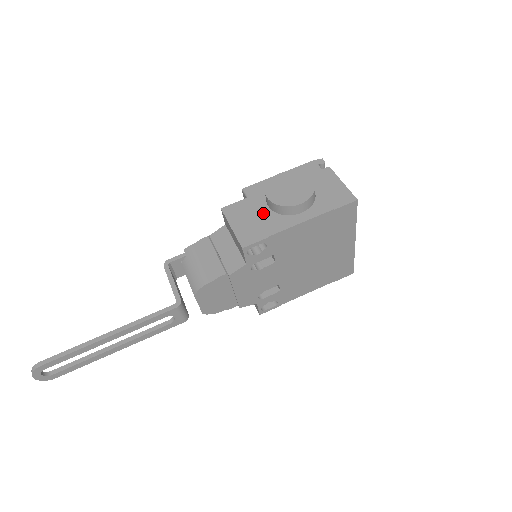
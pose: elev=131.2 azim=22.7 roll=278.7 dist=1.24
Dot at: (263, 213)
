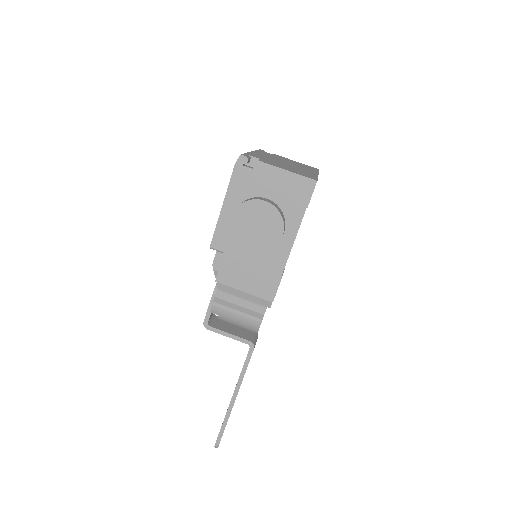
Dot at: (254, 259)
